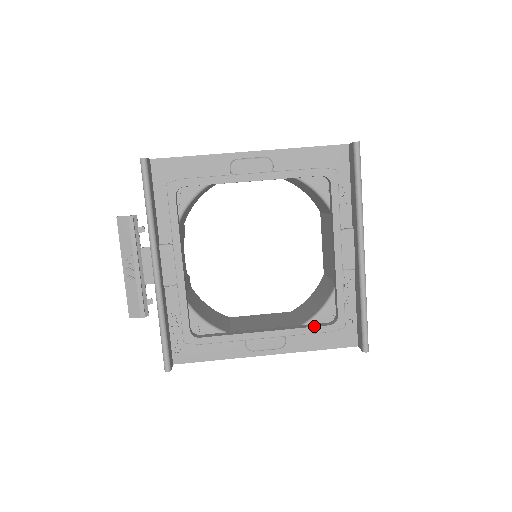
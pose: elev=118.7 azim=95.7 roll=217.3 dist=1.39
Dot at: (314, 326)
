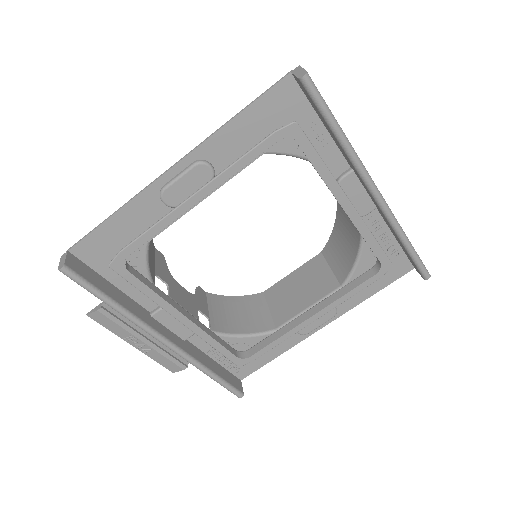
Dot at: (359, 284)
